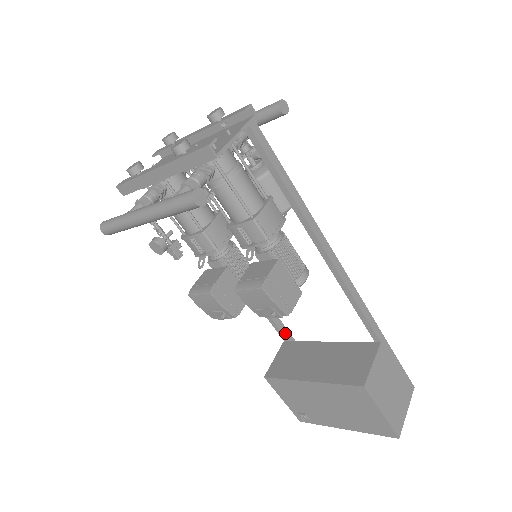
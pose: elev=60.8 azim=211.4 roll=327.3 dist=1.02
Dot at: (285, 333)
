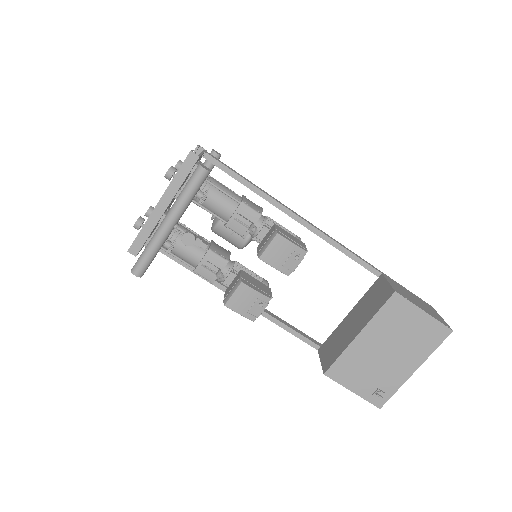
Dot at: (314, 342)
